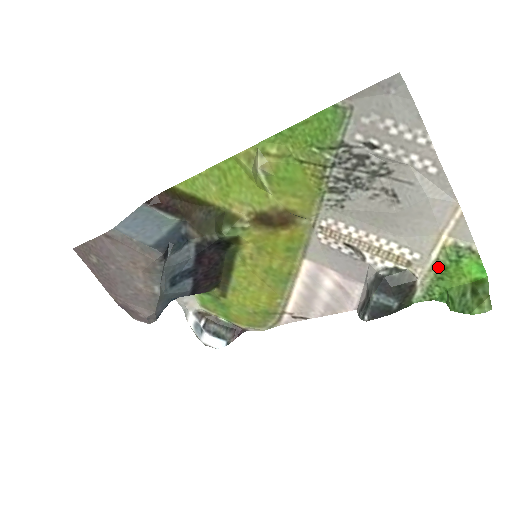
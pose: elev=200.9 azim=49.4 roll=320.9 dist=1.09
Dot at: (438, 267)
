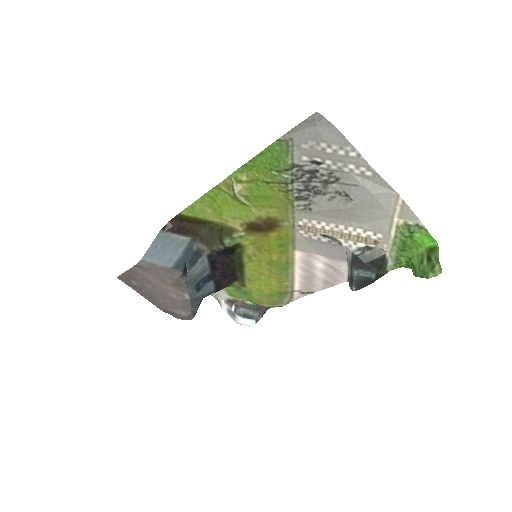
Dot at: (398, 242)
